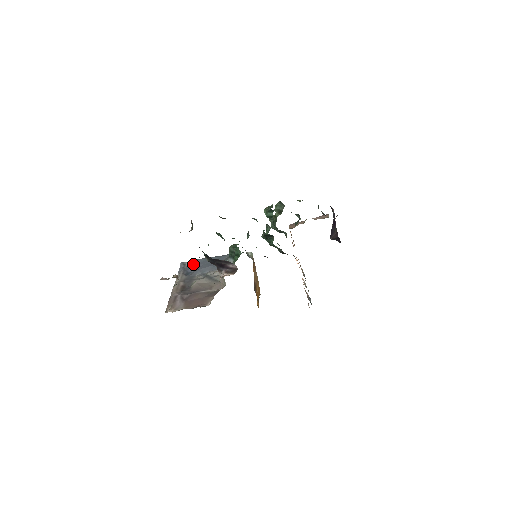
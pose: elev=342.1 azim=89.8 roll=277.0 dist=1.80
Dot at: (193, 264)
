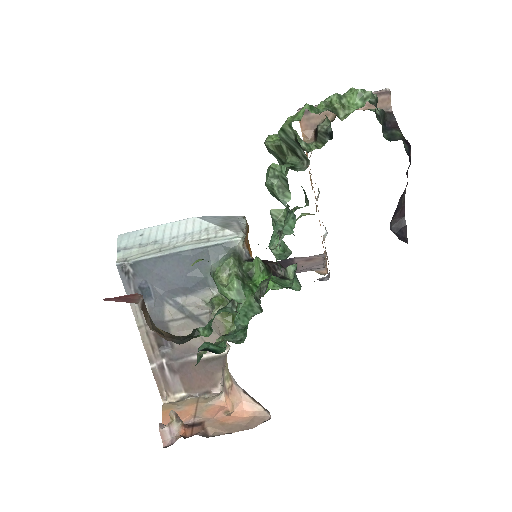
Dot at: (143, 271)
